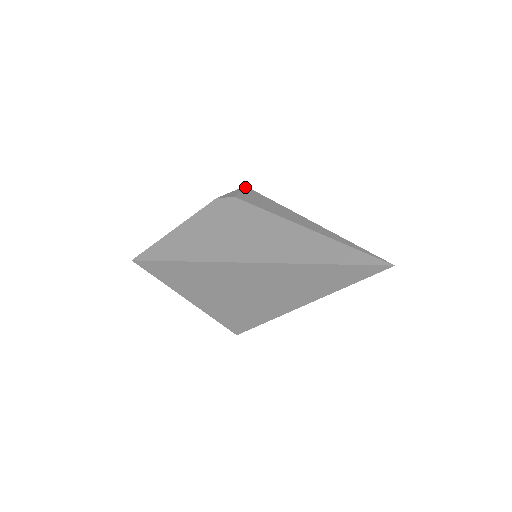
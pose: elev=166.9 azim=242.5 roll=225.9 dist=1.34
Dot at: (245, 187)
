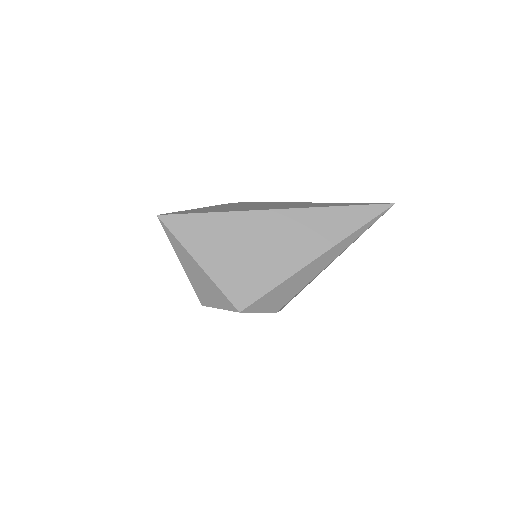
Dot at: occluded
